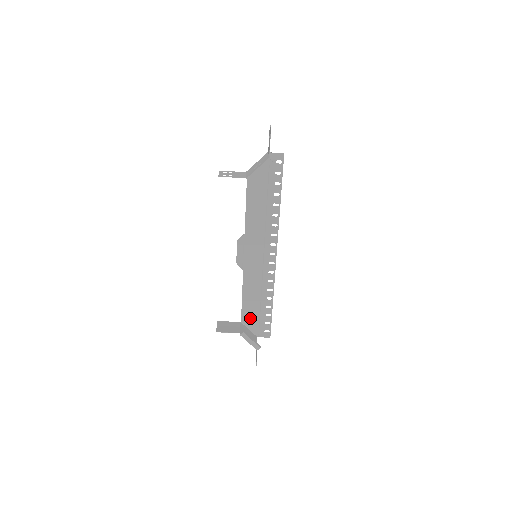
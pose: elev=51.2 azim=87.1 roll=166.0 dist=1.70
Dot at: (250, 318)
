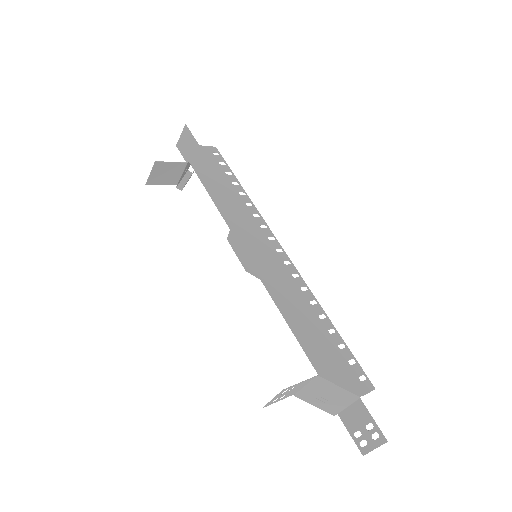
Dot at: (204, 167)
